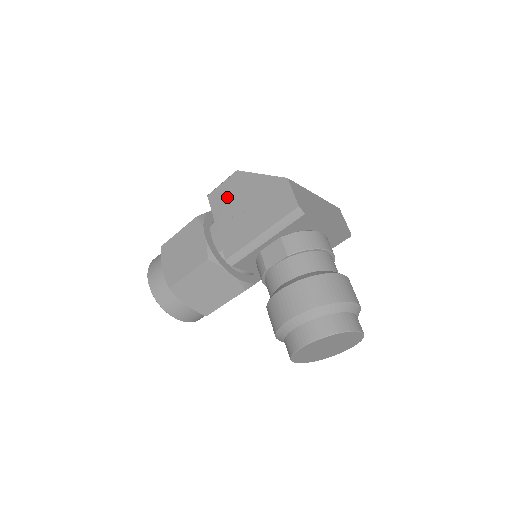
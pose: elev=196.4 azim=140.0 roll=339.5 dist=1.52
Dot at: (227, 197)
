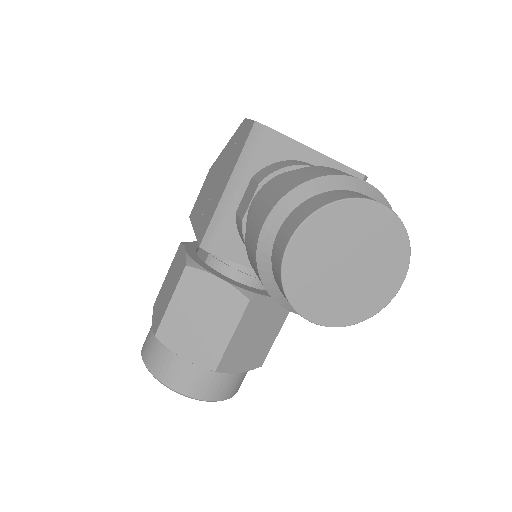
Dot at: (202, 196)
